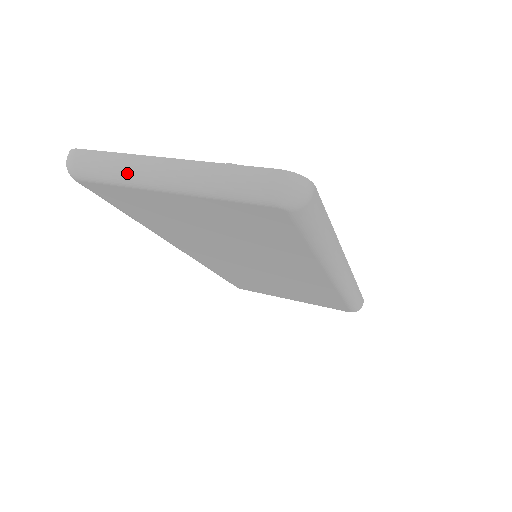
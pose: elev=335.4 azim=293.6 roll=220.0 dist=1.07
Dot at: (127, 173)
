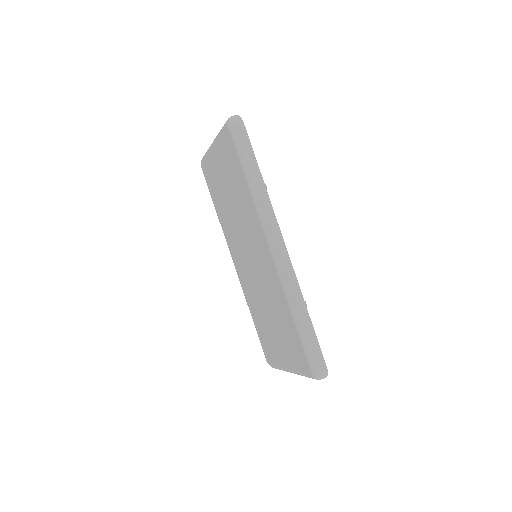
Dot at: occluded
